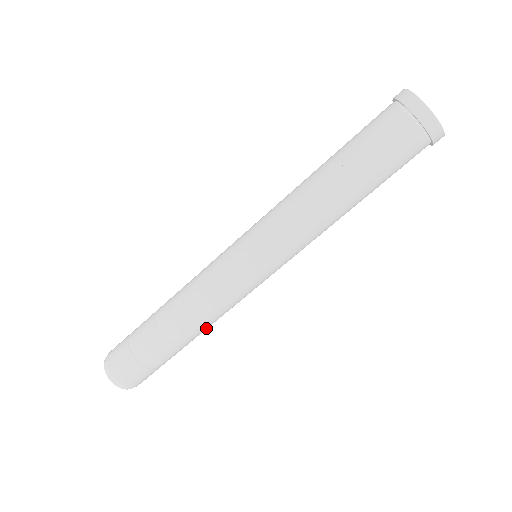
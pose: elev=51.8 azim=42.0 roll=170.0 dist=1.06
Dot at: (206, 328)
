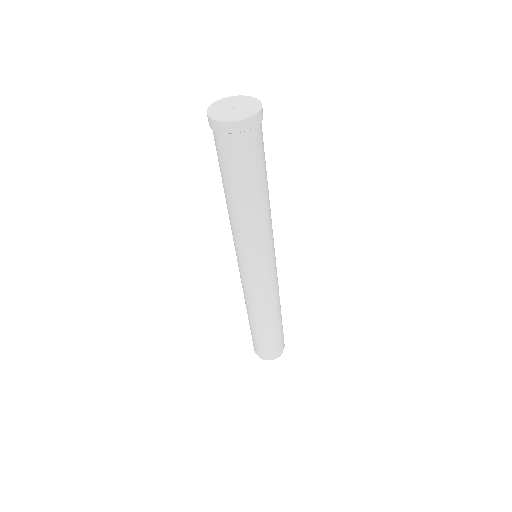
Dot at: (275, 309)
